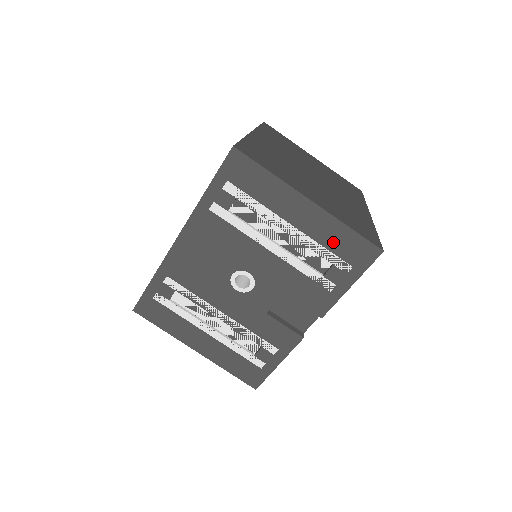
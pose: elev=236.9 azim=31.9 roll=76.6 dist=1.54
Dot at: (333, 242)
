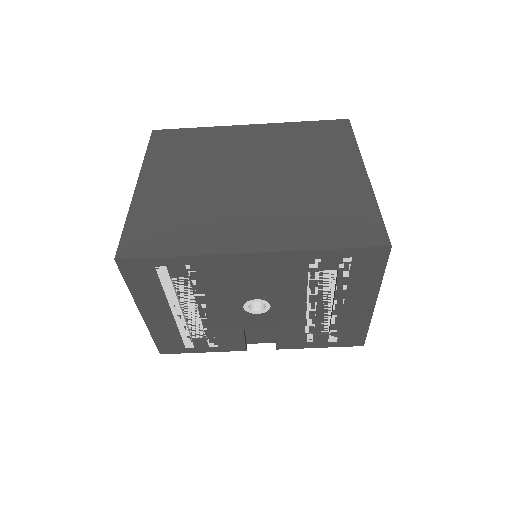
Dot at: (349, 327)
